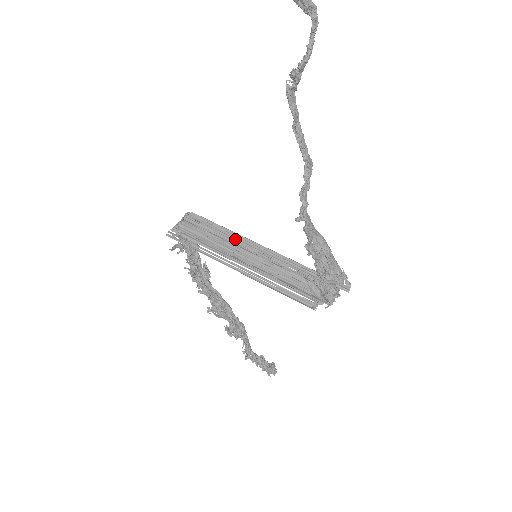
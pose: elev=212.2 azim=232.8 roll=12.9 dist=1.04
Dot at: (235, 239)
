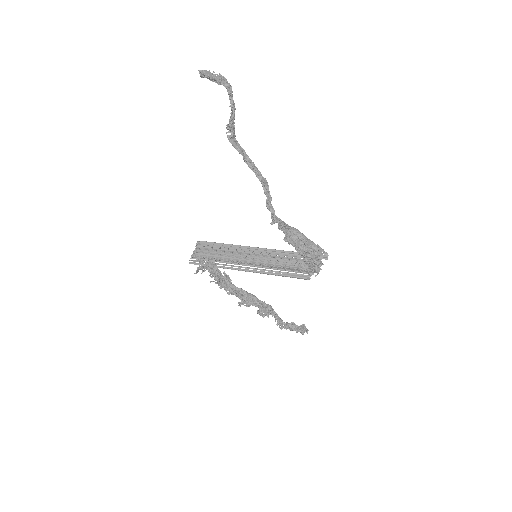
Dot at: (237, 249)
